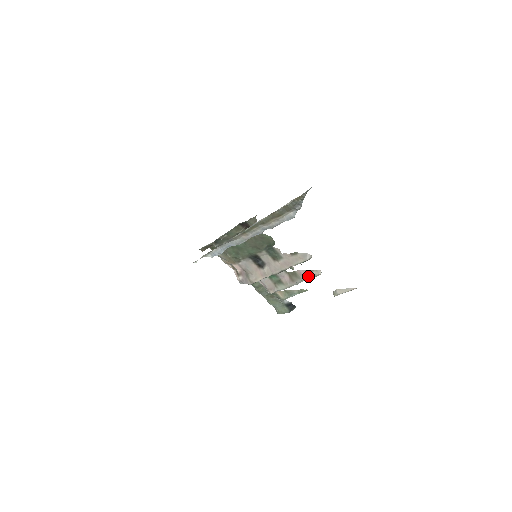
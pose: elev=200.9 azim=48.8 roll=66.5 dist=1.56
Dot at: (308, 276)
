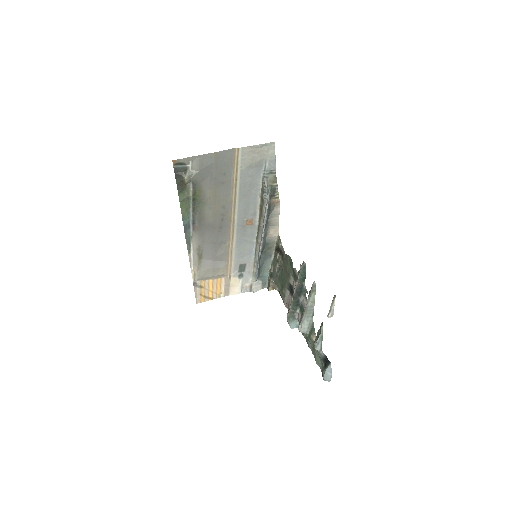
Dot at: (310, 293)
